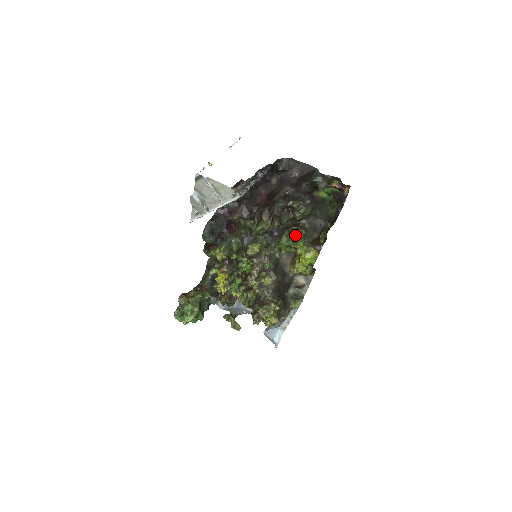
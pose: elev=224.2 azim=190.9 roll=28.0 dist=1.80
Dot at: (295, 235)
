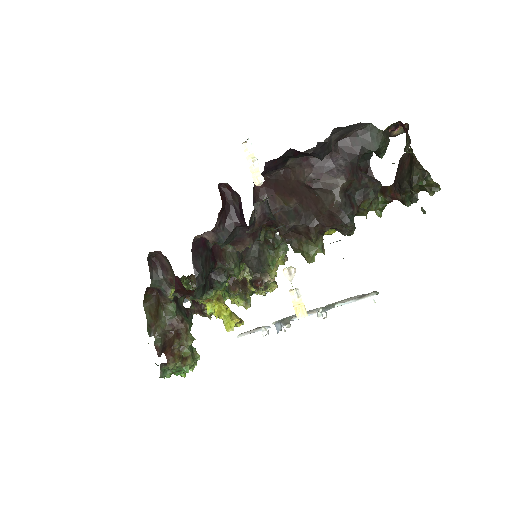
Dot at: occluded
